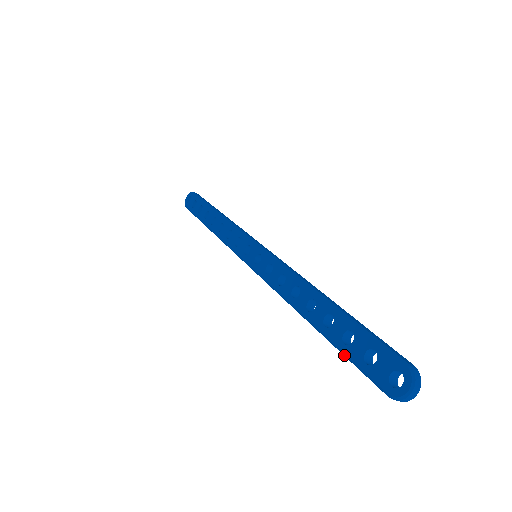
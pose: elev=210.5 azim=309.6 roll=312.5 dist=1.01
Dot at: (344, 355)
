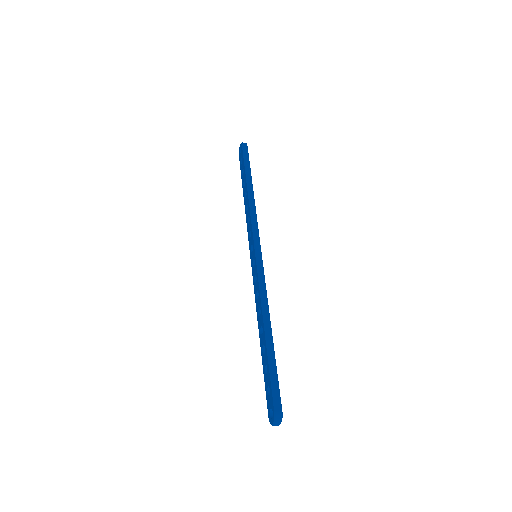
Dot at: (264, 377)
